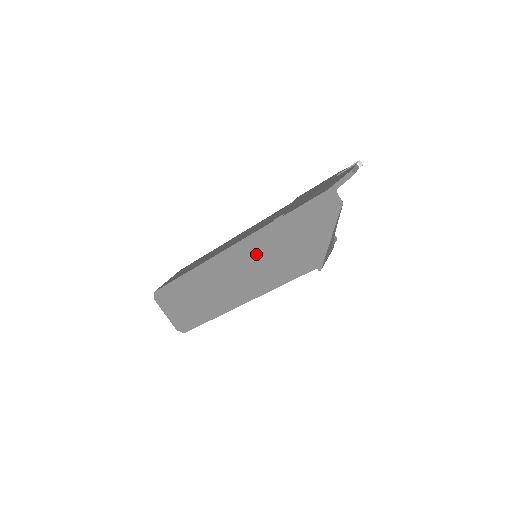
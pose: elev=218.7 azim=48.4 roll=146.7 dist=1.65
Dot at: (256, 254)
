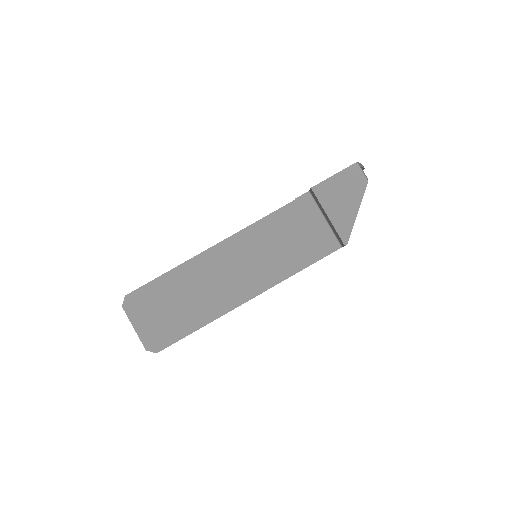
Dot at: (271, 237)
